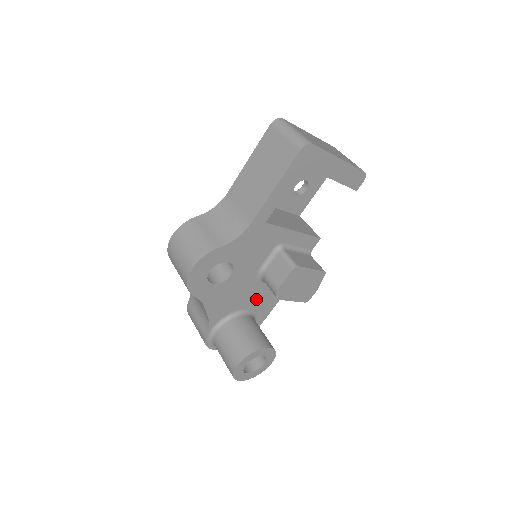
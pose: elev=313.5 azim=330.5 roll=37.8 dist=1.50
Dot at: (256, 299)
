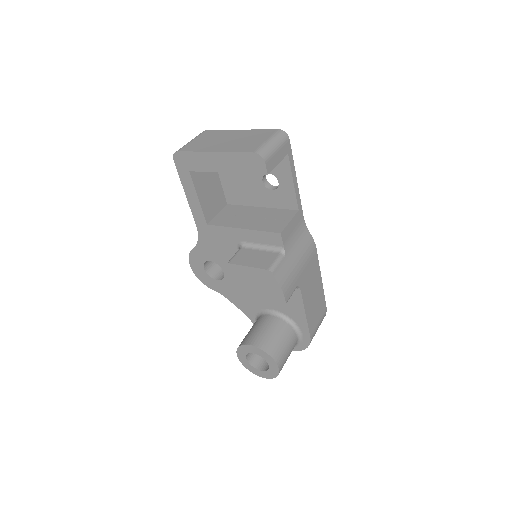
Dot at: occluded
